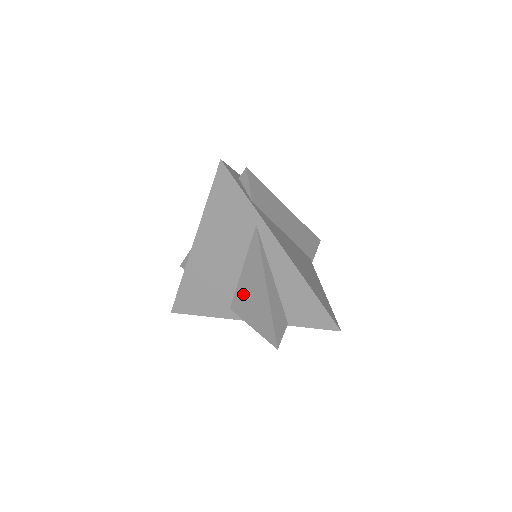
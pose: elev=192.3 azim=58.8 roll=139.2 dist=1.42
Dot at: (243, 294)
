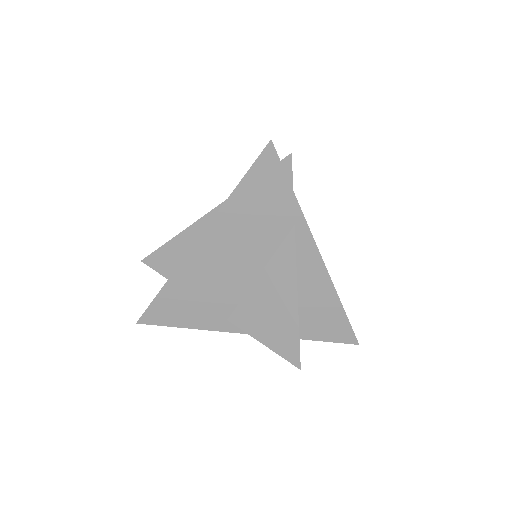
Dot at: (255, 304)
